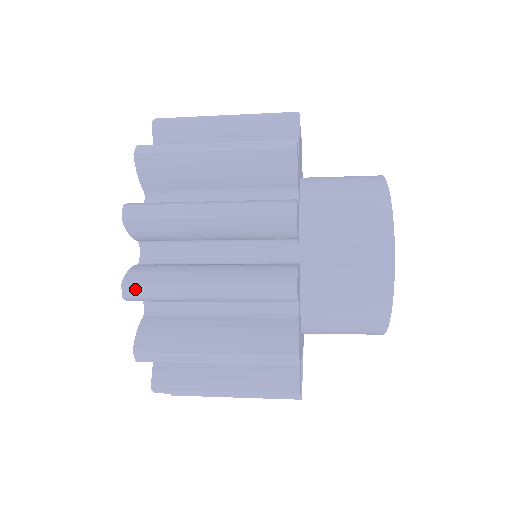
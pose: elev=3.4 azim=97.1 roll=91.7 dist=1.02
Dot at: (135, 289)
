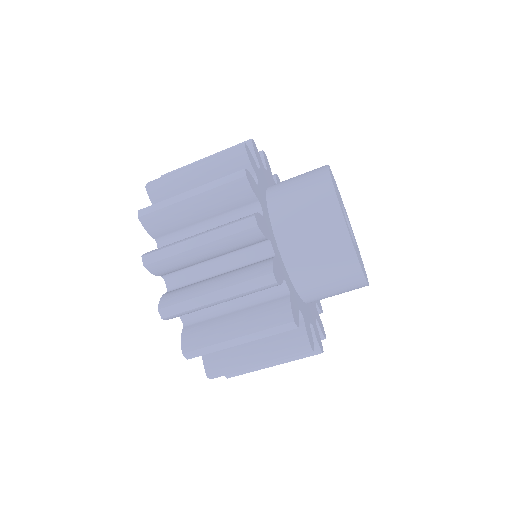
Dot at: (154, 181)
